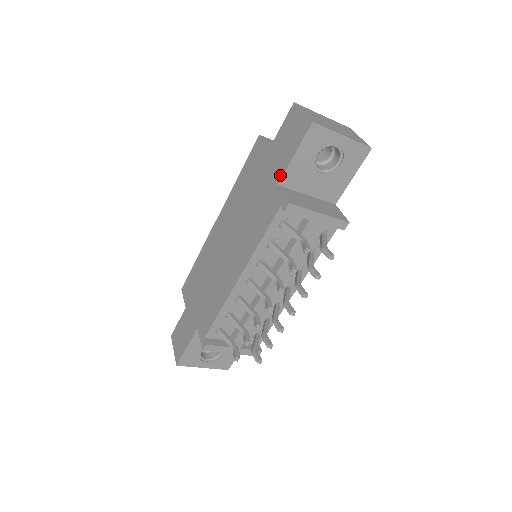
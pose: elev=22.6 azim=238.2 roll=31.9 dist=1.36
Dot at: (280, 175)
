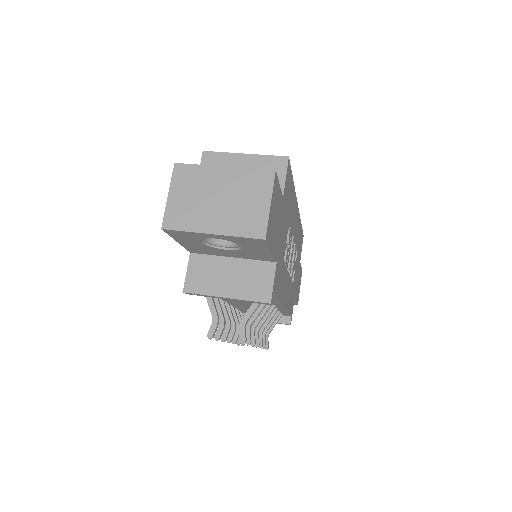
Dot at: occluded
